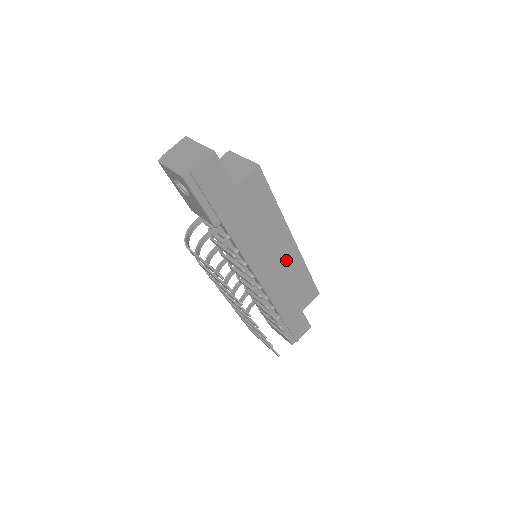
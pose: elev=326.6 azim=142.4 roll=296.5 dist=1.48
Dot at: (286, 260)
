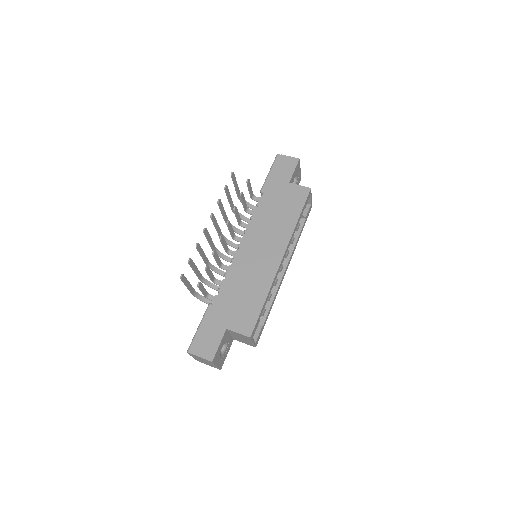
Dot at: (264, 264)
